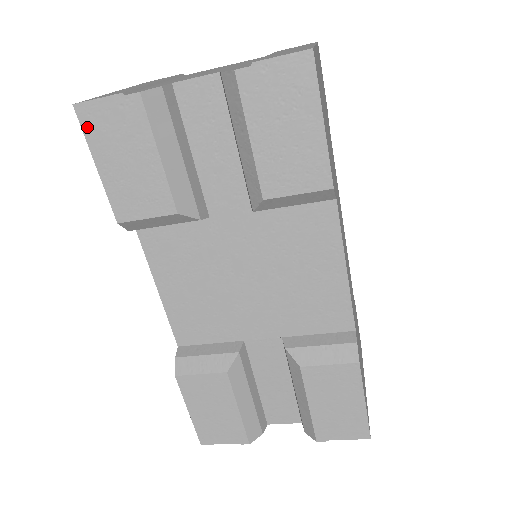
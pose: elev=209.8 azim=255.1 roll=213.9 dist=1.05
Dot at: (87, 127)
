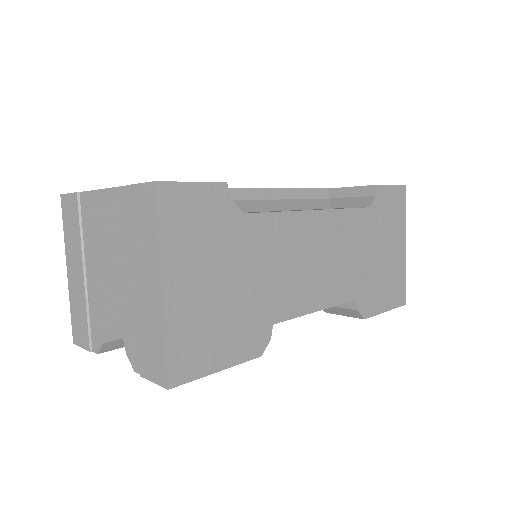
Dot at: occluded
